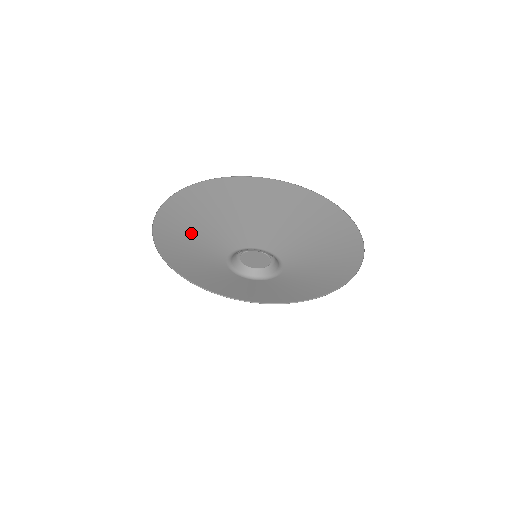
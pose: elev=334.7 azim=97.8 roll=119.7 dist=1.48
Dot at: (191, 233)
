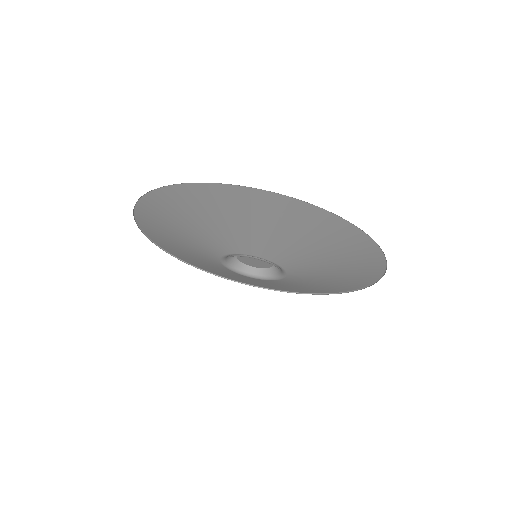
Dot at: (179, 246)
